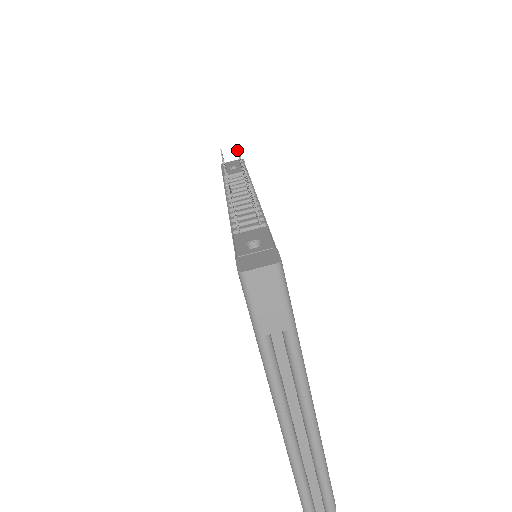
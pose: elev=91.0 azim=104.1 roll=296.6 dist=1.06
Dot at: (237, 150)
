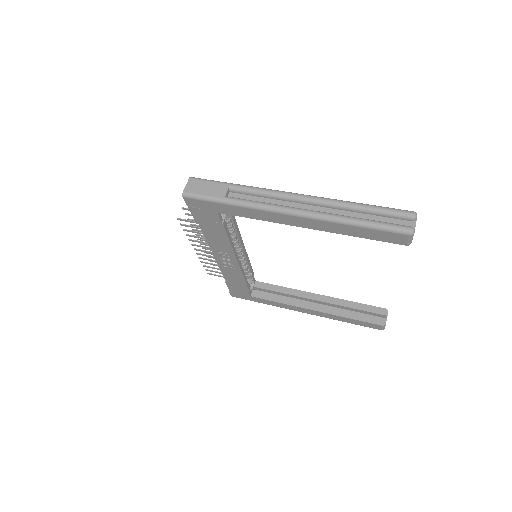
Dot at: occluded
